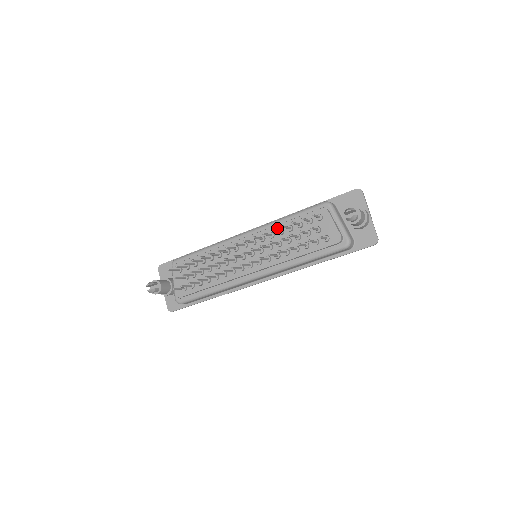
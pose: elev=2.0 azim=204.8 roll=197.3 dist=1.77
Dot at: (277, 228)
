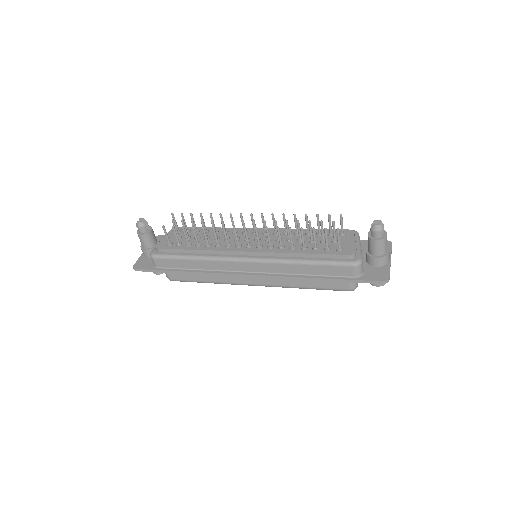
Dot at: occluded
